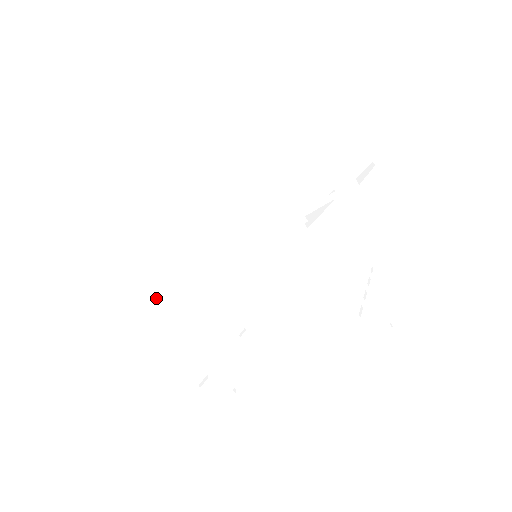
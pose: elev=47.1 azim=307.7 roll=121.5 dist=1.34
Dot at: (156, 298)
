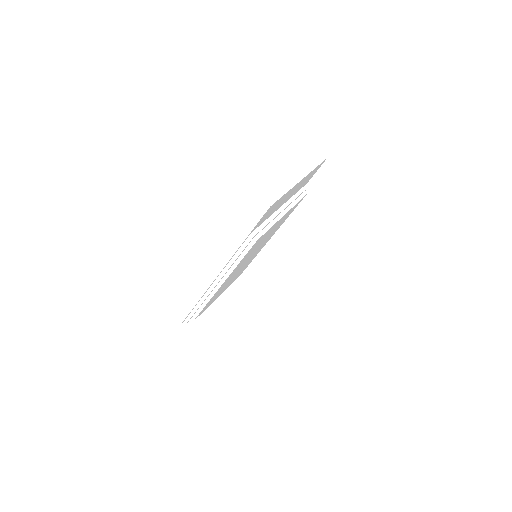
Dot at: (191, 306)
